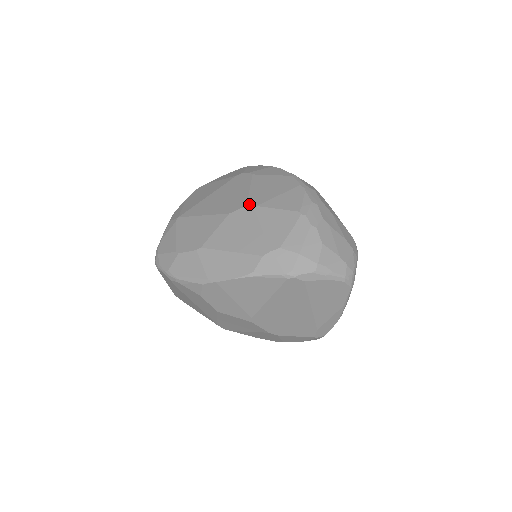
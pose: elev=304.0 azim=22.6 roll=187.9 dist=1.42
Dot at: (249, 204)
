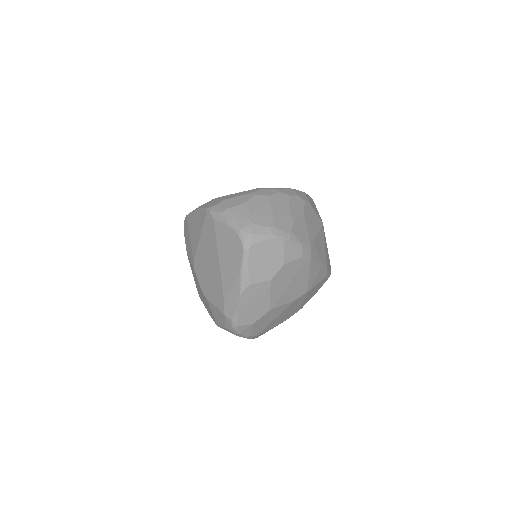
Dot at: occluded
